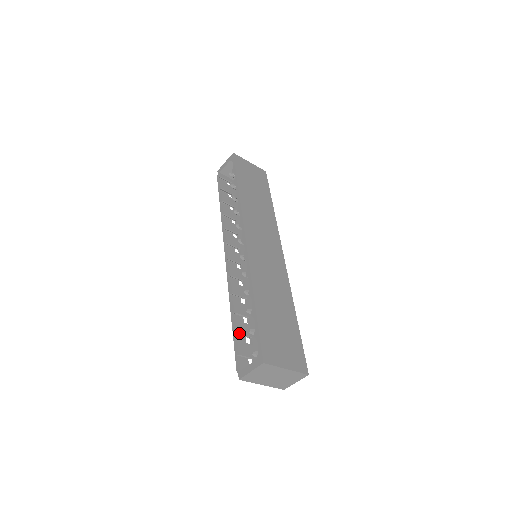
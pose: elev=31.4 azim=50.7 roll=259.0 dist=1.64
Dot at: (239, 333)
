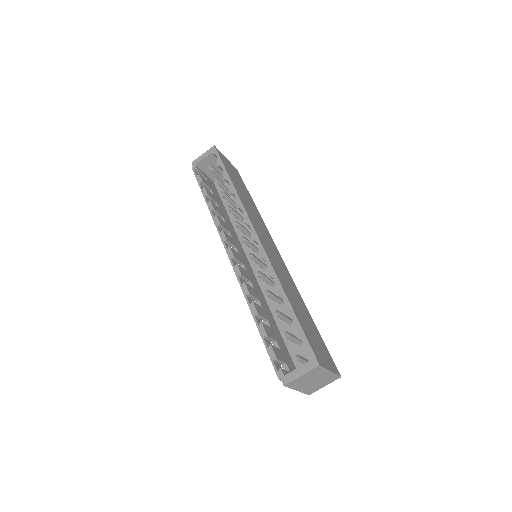
Dot at: (269, 336)
